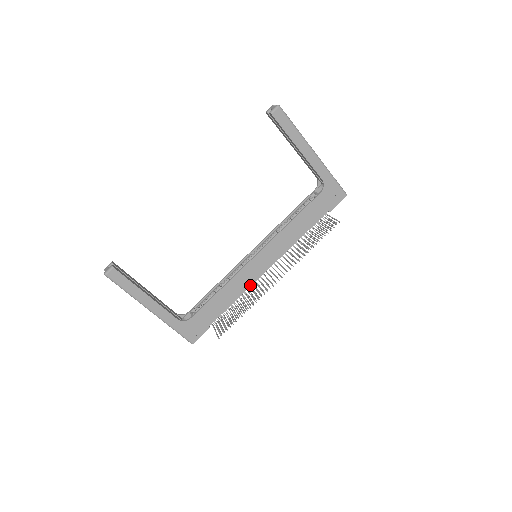
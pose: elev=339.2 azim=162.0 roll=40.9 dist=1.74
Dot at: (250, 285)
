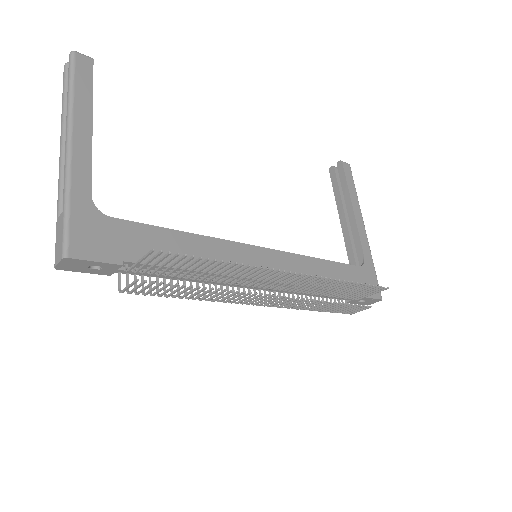
Dot at: (230, 274)
